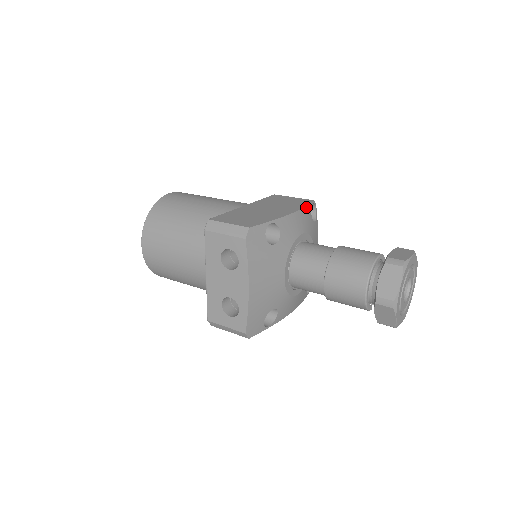
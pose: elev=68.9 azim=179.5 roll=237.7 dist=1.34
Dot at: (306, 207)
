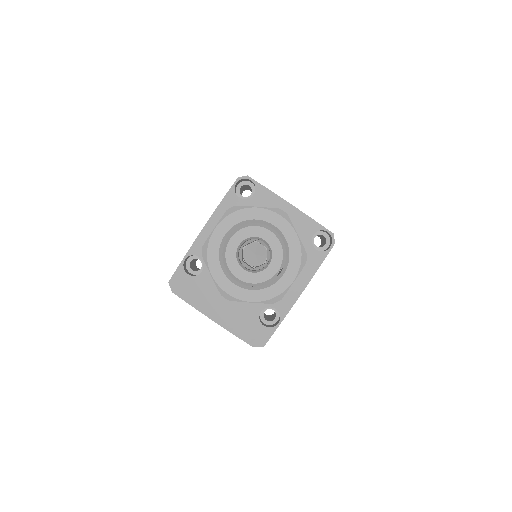
Dot at: (223, 201)
